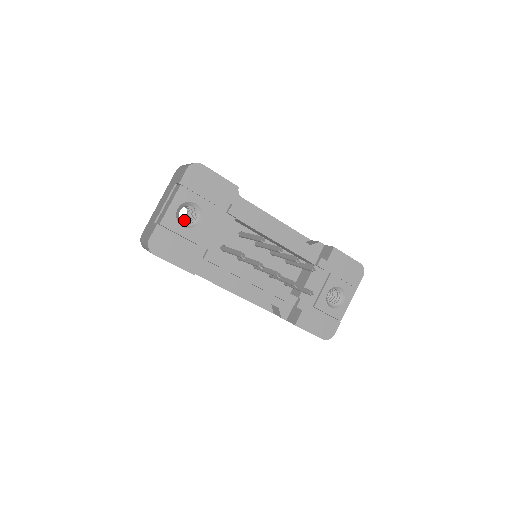
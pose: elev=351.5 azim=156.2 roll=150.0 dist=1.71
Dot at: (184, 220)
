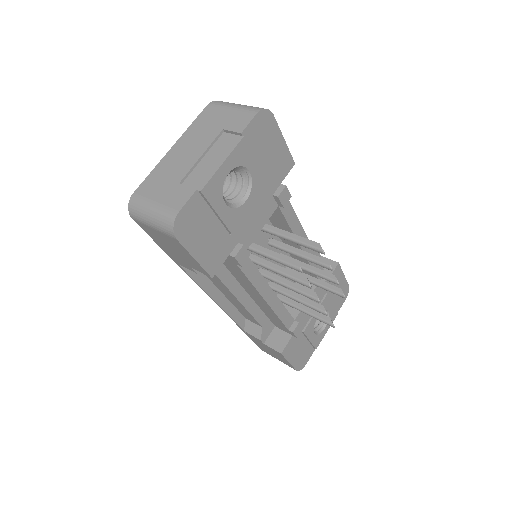
Dot at: occluded
